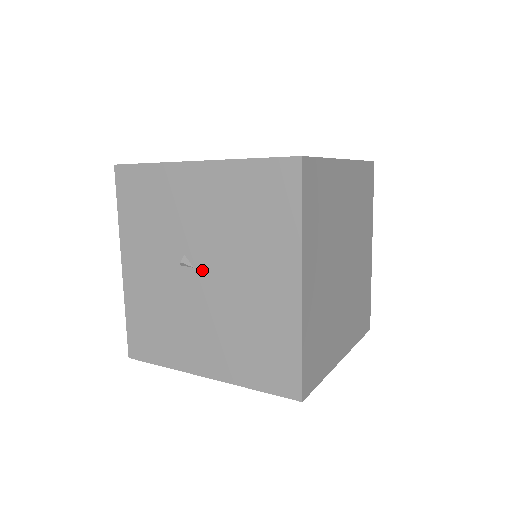
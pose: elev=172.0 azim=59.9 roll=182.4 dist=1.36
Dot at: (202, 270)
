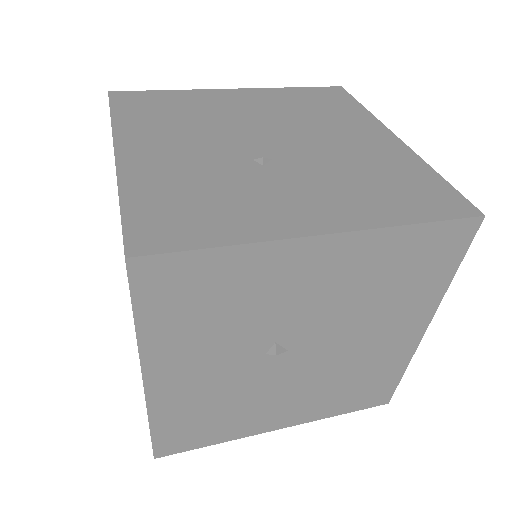
Dot at: (301, 350)
